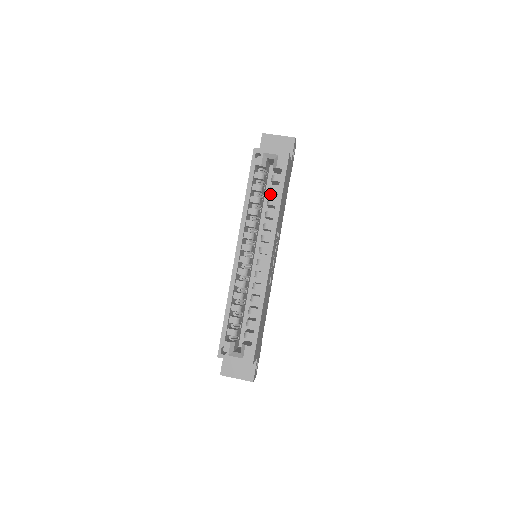
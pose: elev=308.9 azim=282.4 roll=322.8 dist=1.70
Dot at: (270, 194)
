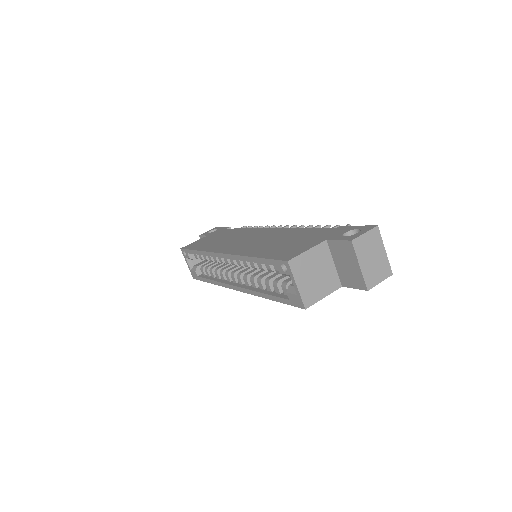
Dot at: (283, 276)
